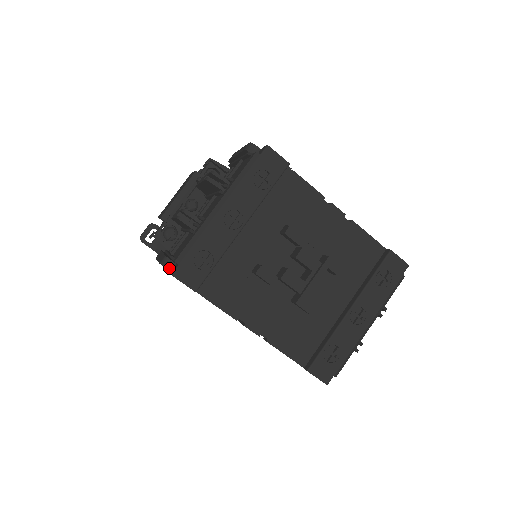
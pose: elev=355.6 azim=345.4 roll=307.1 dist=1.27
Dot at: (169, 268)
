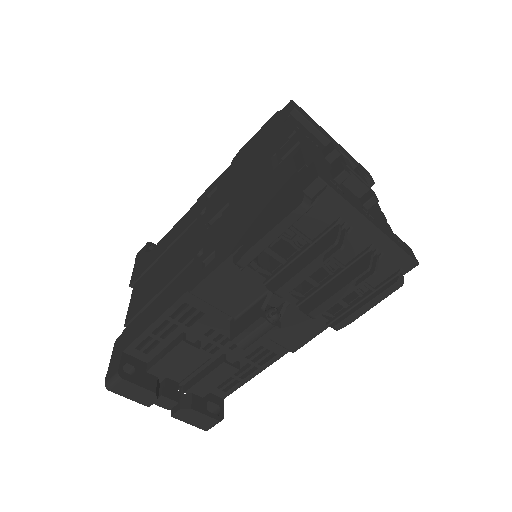
Dot at: occluded
